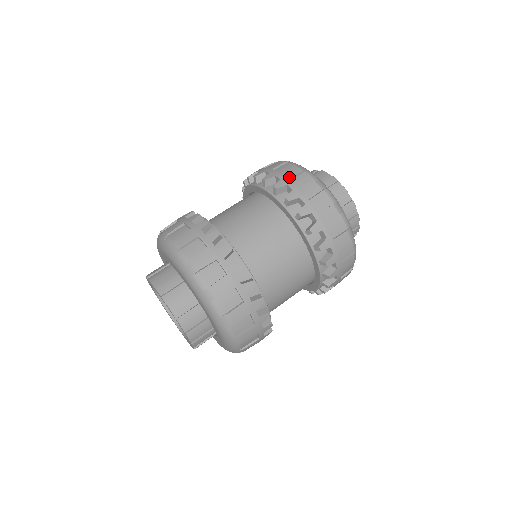
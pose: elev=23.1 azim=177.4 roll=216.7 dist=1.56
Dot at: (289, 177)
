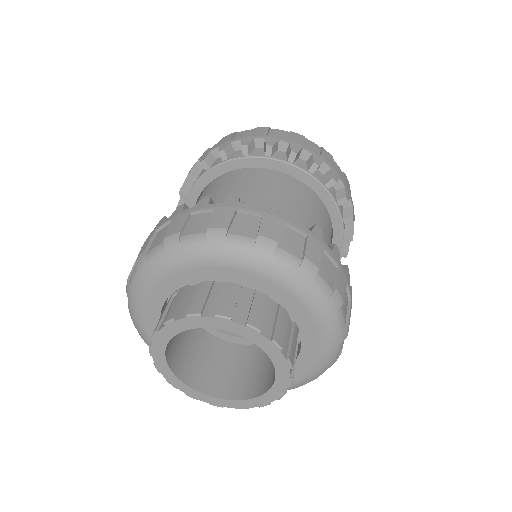
Dot at: occluded
